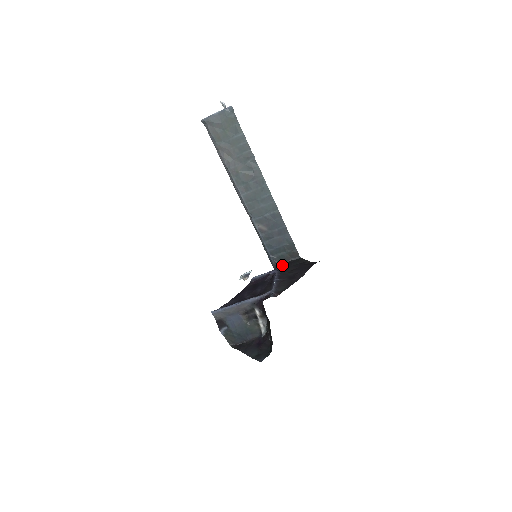
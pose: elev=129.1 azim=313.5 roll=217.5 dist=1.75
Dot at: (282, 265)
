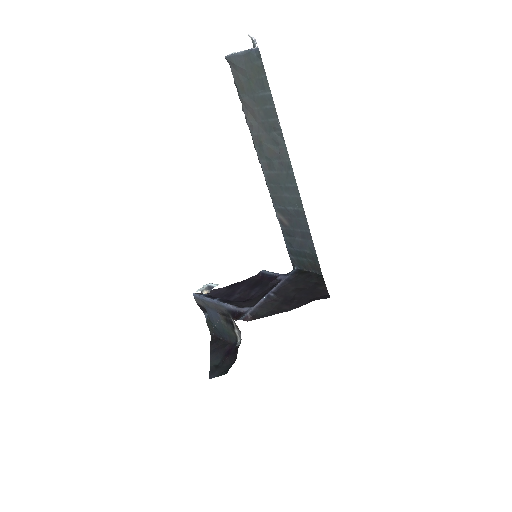
Dot at: (299, 272)
